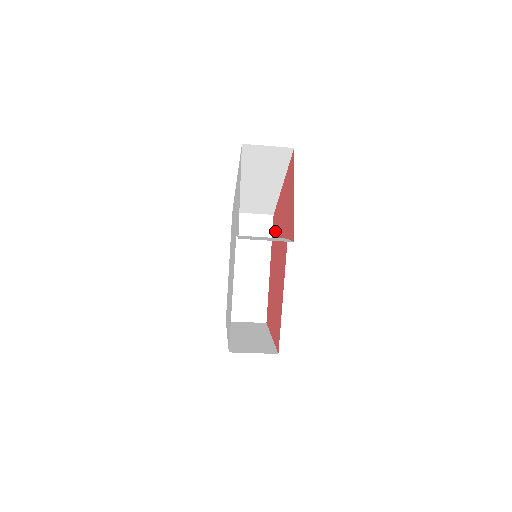
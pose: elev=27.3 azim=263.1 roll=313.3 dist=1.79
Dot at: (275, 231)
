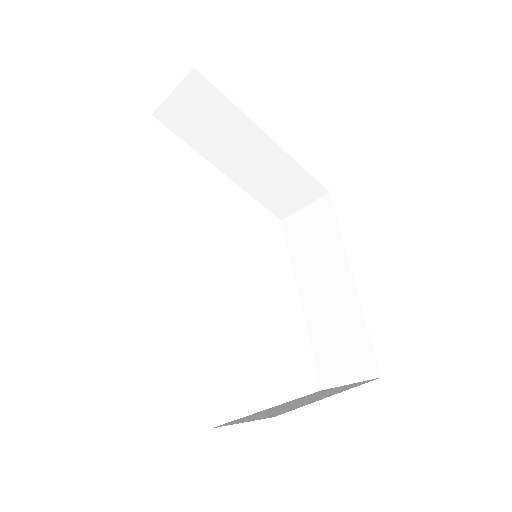
Dot at: occluded
